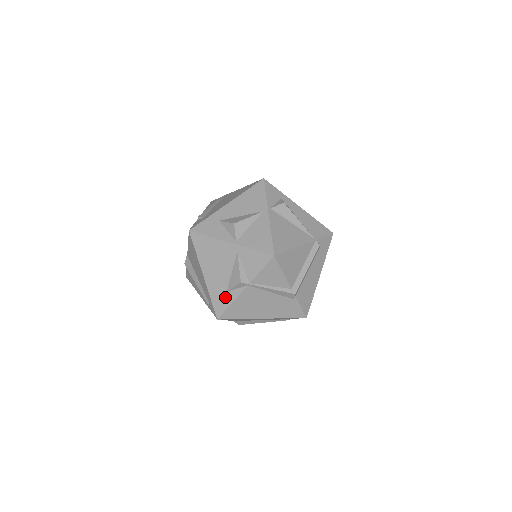
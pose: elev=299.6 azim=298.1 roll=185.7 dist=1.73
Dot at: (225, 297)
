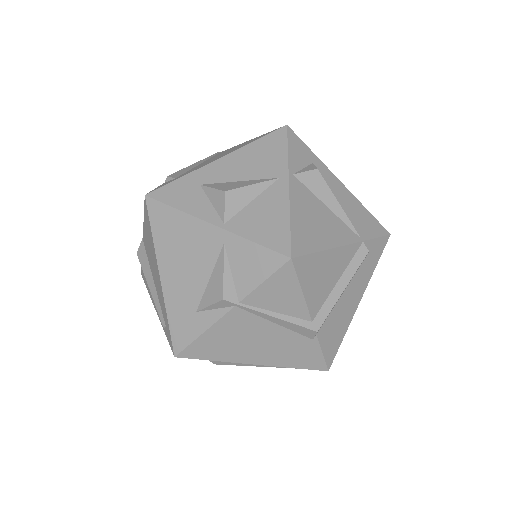
Dot at: (192, 320)
